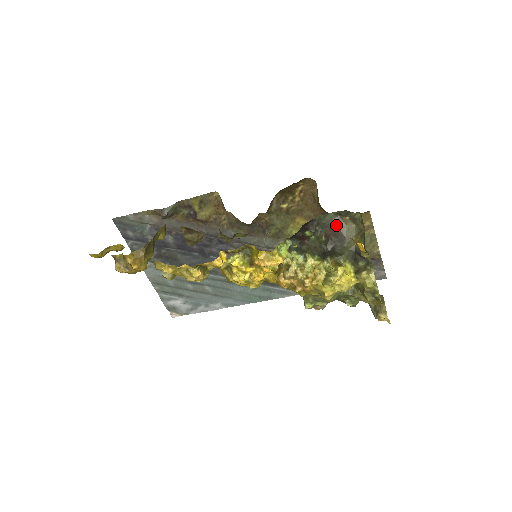
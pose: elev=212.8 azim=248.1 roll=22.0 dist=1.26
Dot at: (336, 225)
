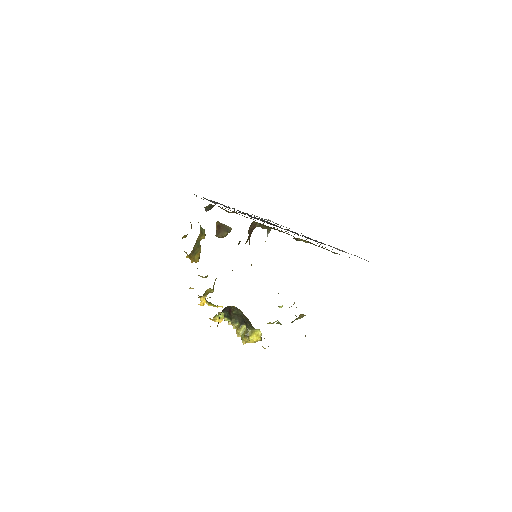
Dot at: (241, 312)
